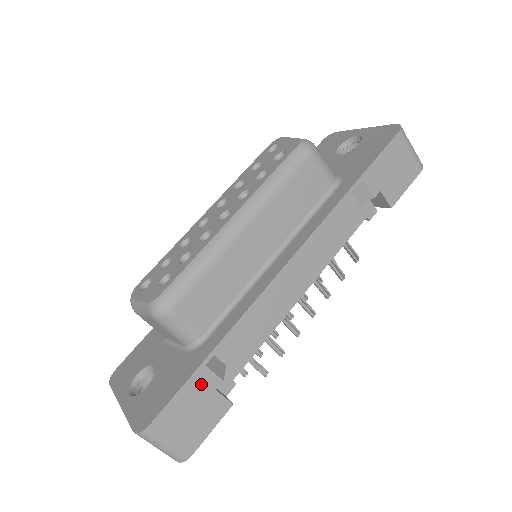
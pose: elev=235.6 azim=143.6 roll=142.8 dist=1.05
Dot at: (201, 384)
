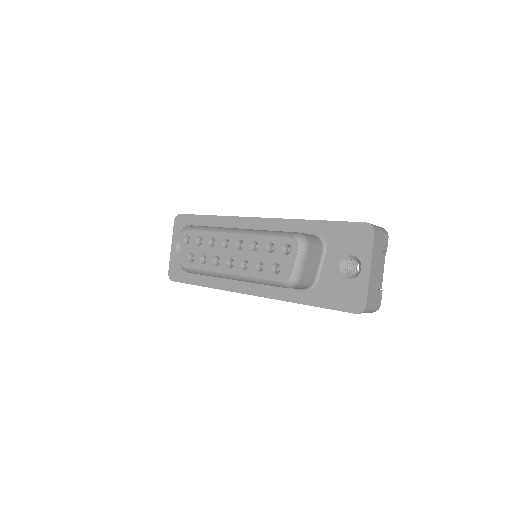
Dot at: occluded
